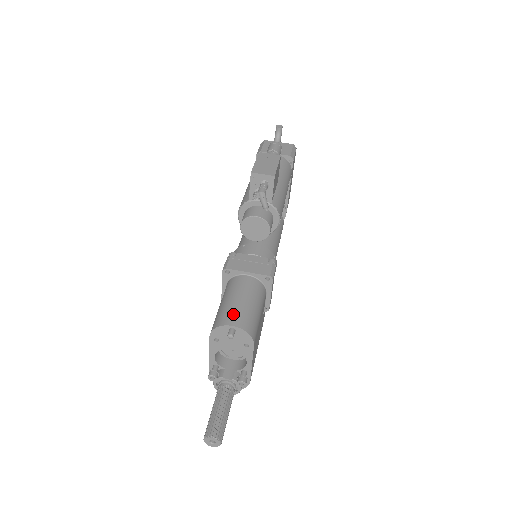
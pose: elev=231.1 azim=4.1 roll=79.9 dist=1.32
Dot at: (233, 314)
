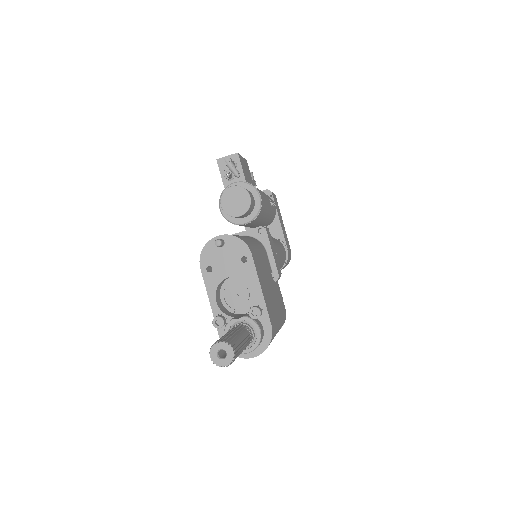
Dot at: occluded
